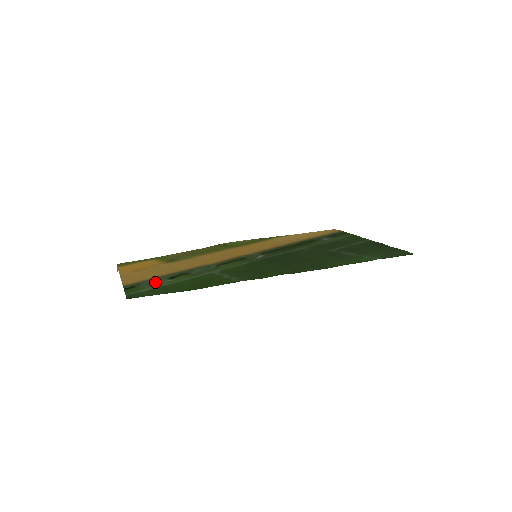
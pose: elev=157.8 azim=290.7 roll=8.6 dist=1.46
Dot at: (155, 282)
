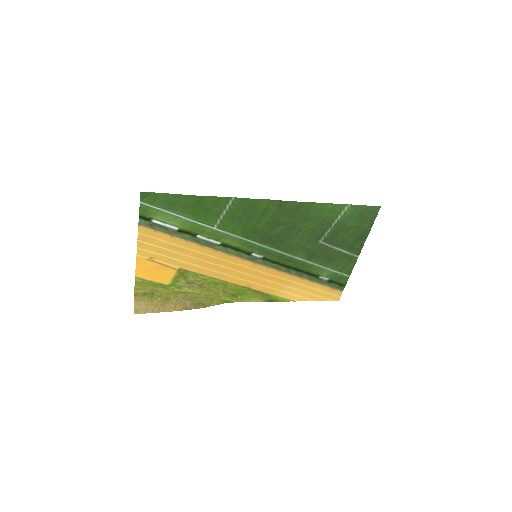
Dot at: (165, 228)
